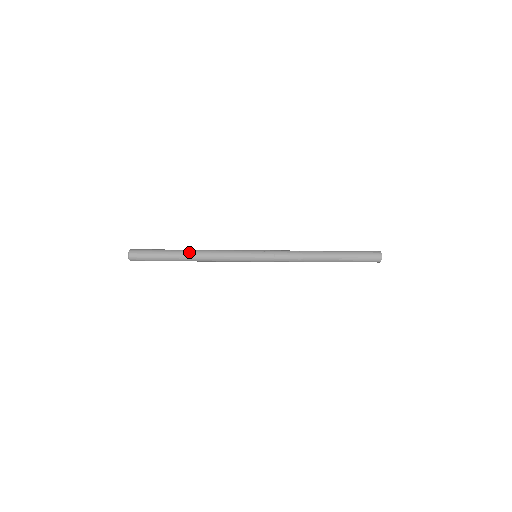
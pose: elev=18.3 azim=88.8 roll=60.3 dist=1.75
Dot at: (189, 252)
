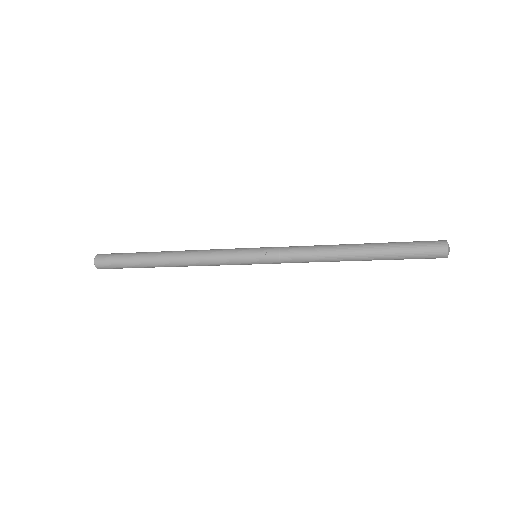
Dot at: (166, 260)
